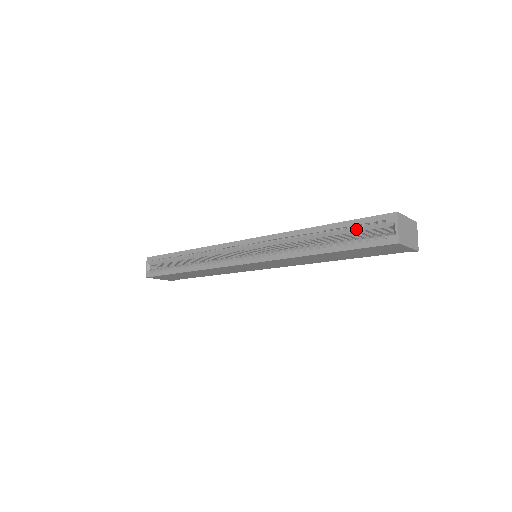
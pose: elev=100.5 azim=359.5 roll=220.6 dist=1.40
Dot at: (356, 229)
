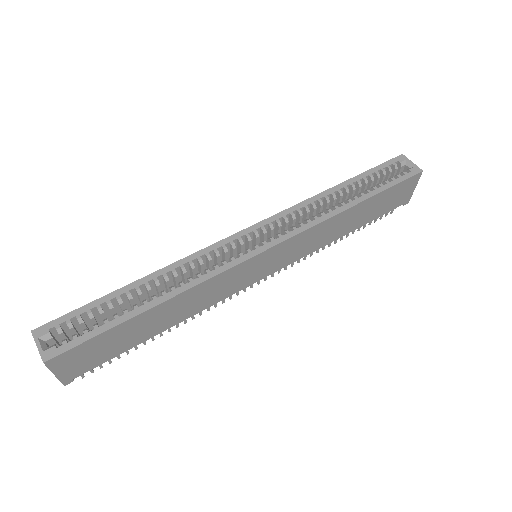
Dot at: (378, 175)
